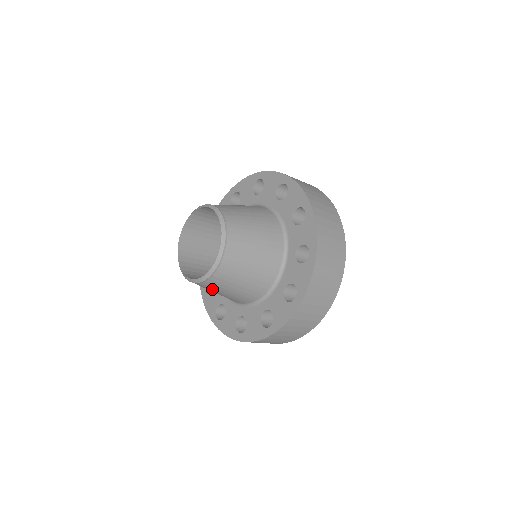
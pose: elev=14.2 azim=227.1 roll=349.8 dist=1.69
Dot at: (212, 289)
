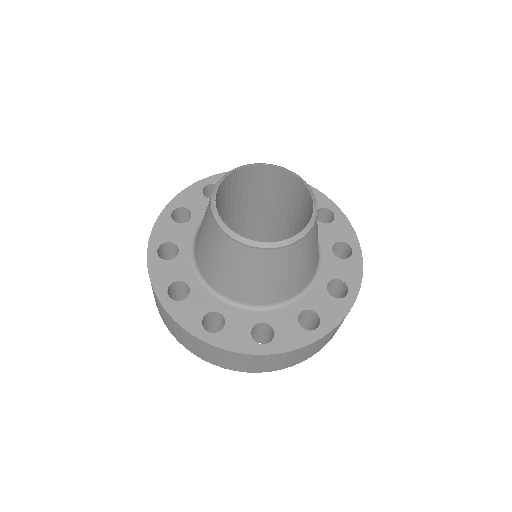
Dot at: (271, 266)
